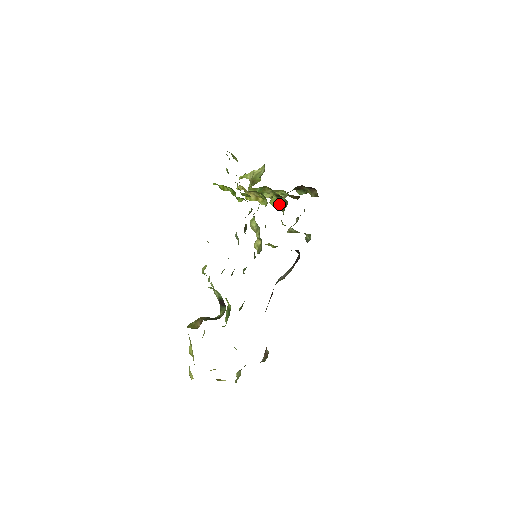
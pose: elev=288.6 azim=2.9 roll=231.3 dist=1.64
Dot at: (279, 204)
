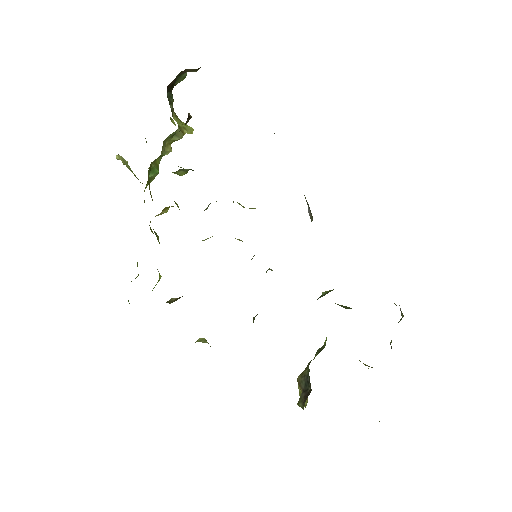
Dot at: (187, 170)
